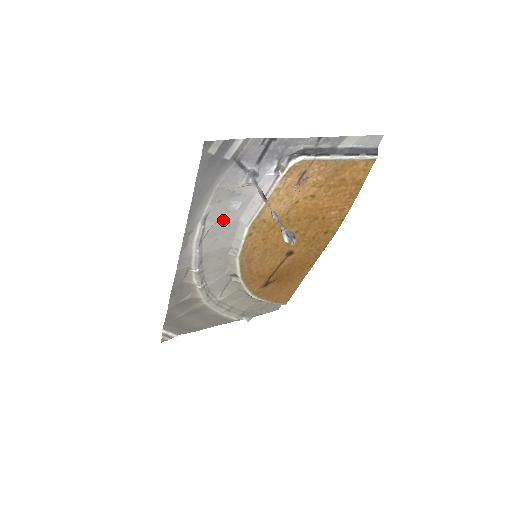
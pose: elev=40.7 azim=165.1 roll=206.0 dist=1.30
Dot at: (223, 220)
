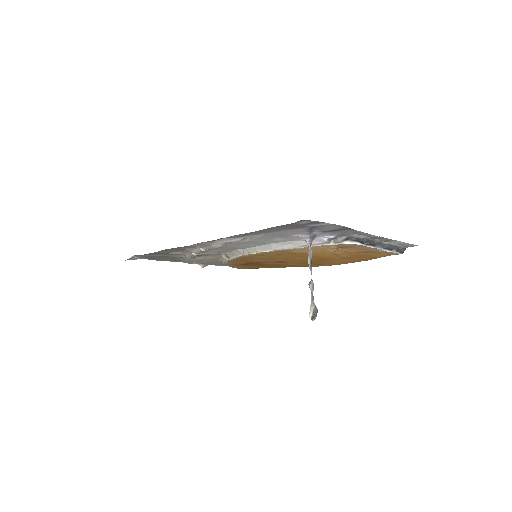
Dot at: (259, 241)
